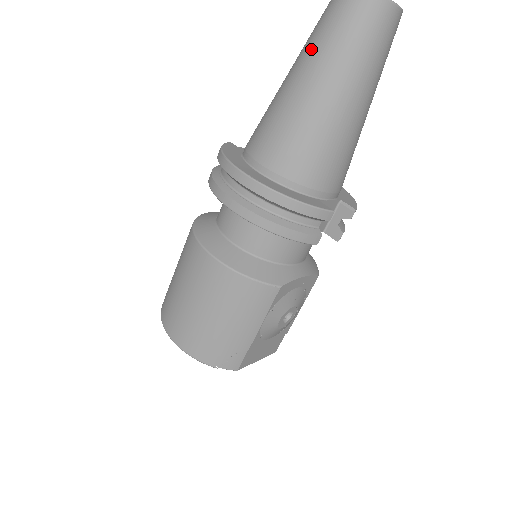
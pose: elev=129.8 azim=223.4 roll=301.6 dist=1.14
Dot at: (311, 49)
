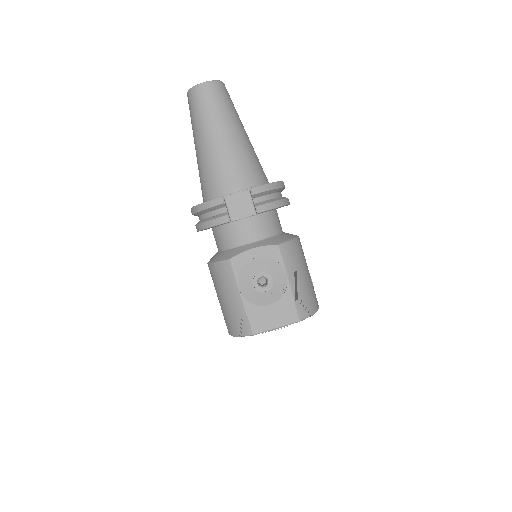
Dot at: occluded
